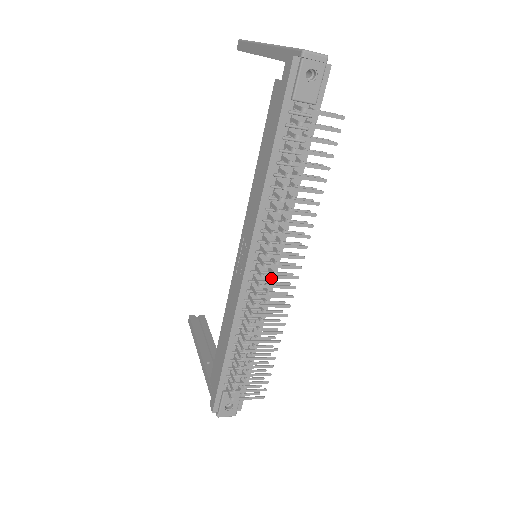
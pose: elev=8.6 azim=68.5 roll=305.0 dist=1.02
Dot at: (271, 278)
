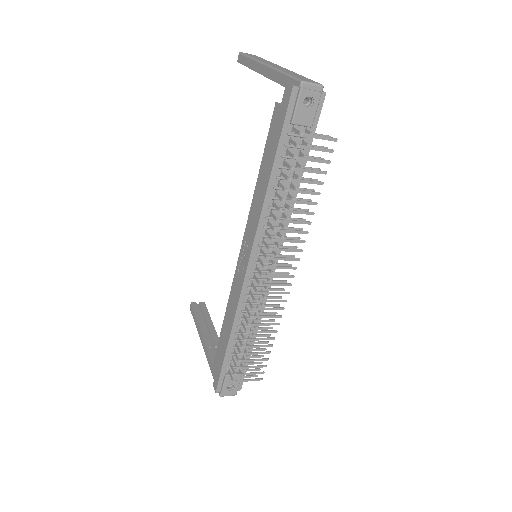
Dot at: occluded
